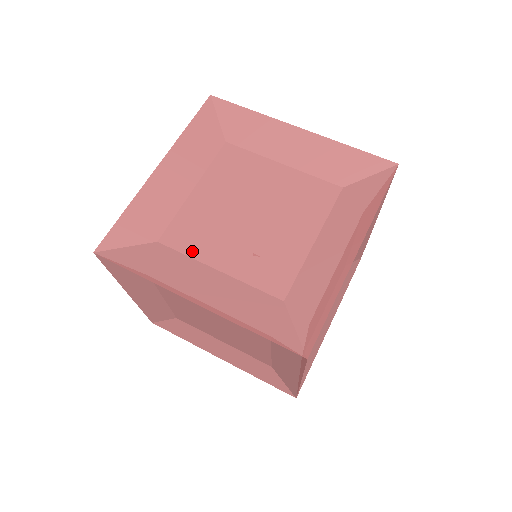
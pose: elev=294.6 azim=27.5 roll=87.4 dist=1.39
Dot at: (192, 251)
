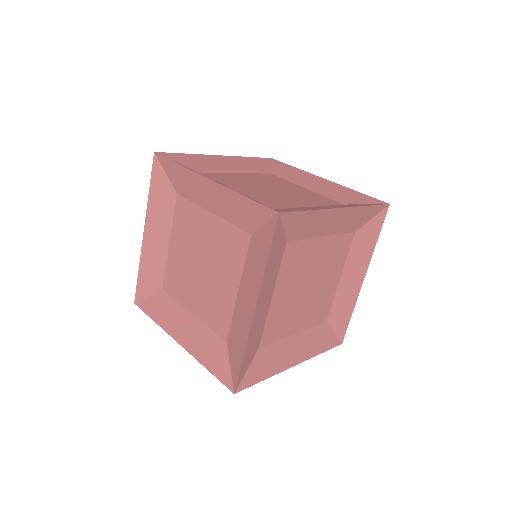
Dot at: (280, 336)
